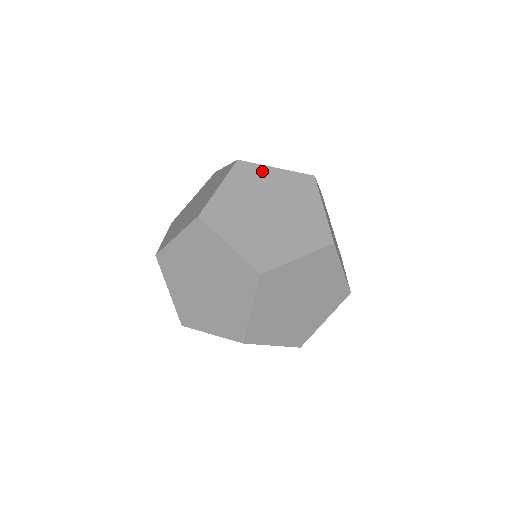
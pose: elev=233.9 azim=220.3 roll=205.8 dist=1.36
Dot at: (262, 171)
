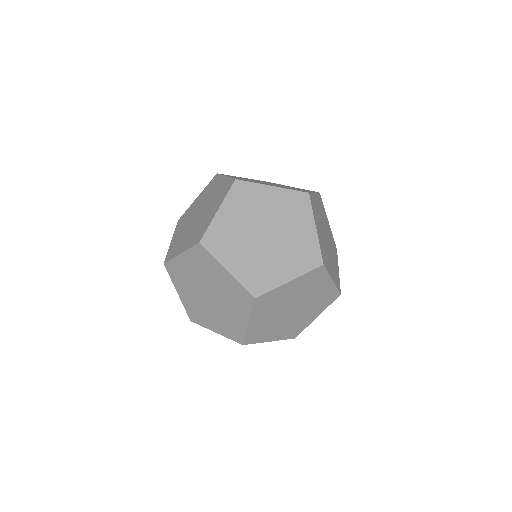
Dot at: occluded
